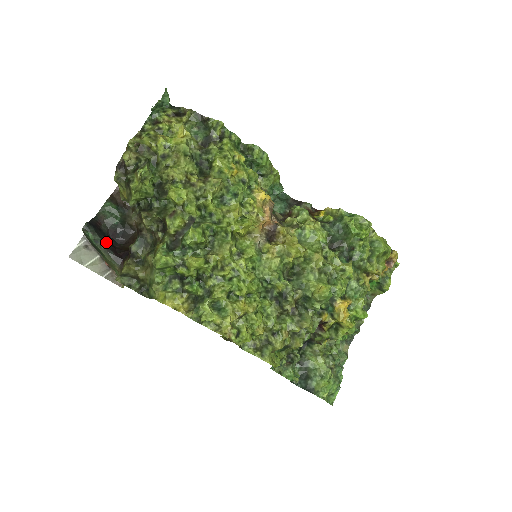
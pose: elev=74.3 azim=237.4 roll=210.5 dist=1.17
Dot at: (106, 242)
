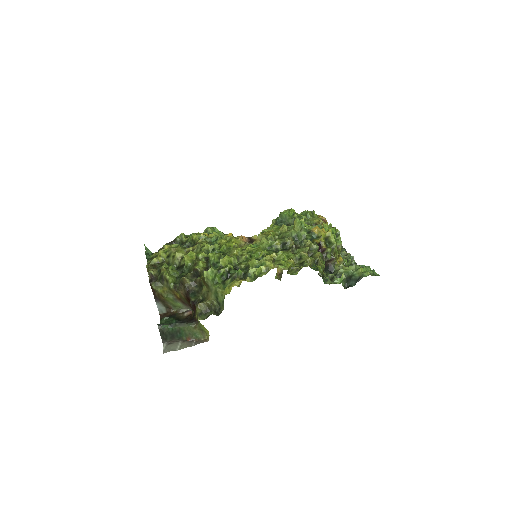
Dot at: occluded
